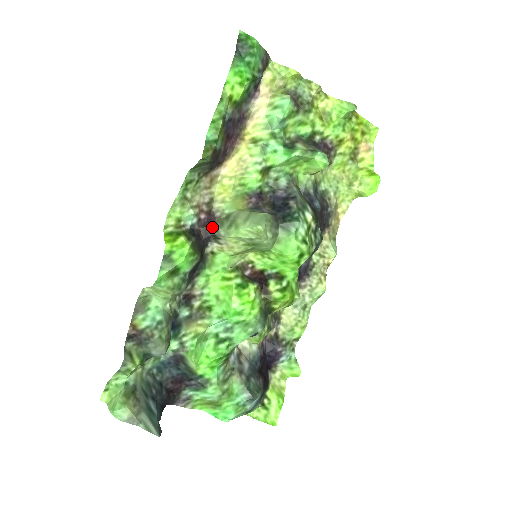
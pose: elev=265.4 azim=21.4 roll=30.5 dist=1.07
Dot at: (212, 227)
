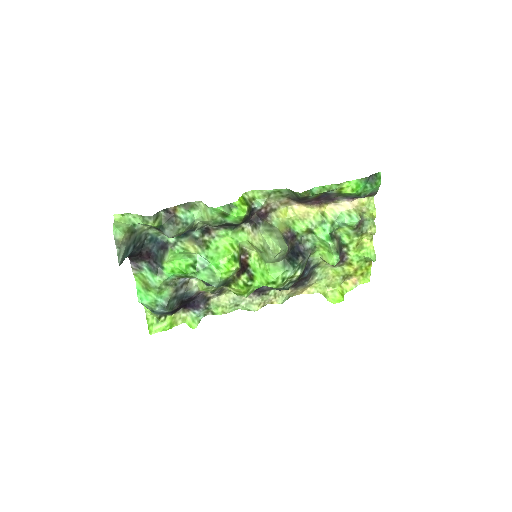
Dot at: (260, 220)
